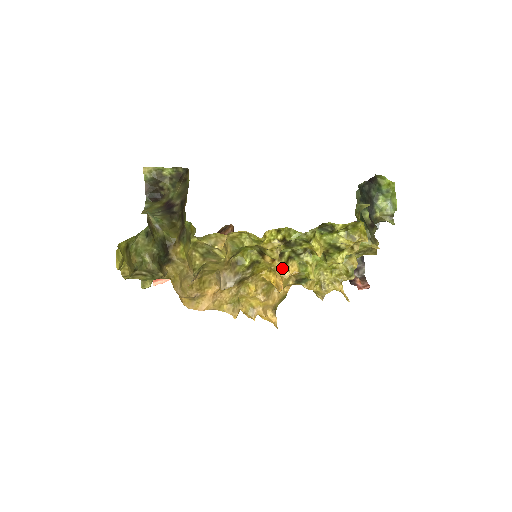
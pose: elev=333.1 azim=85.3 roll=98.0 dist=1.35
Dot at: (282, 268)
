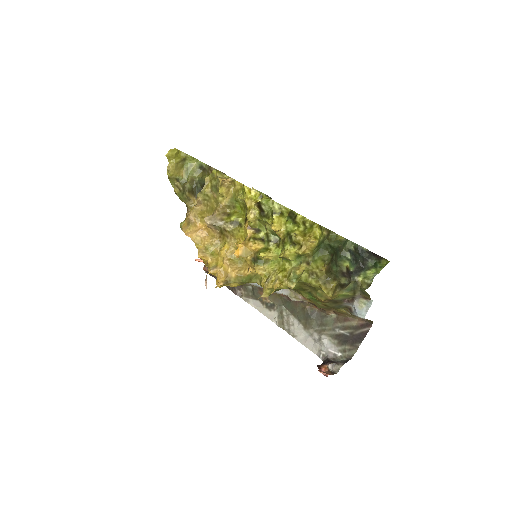
Dot at: (251, 239)
